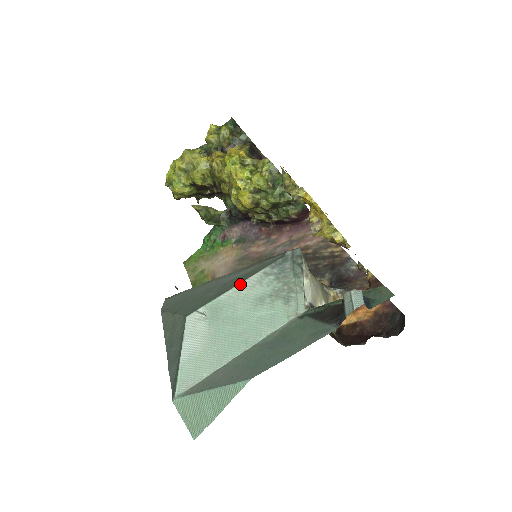
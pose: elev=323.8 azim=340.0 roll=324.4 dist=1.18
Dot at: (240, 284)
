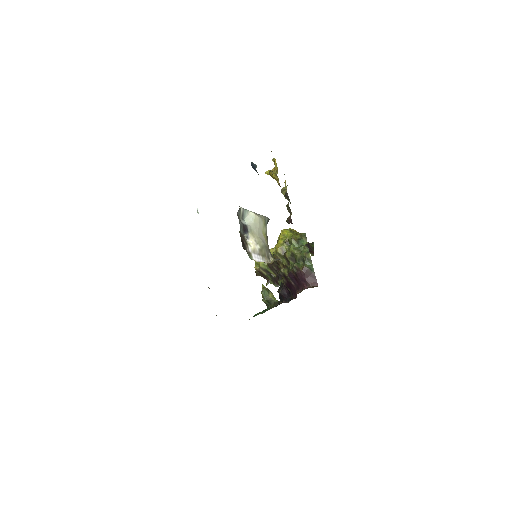
Dot at: occluded
